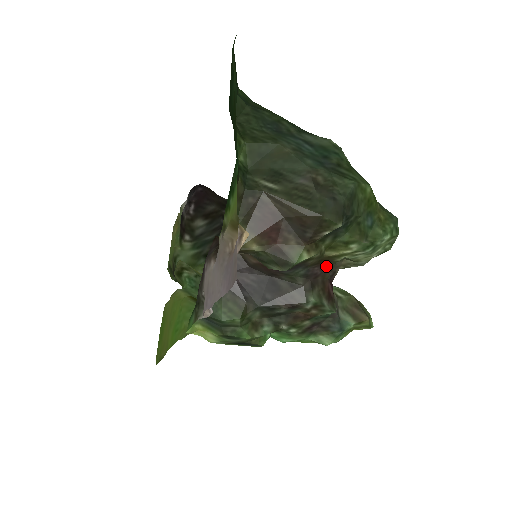
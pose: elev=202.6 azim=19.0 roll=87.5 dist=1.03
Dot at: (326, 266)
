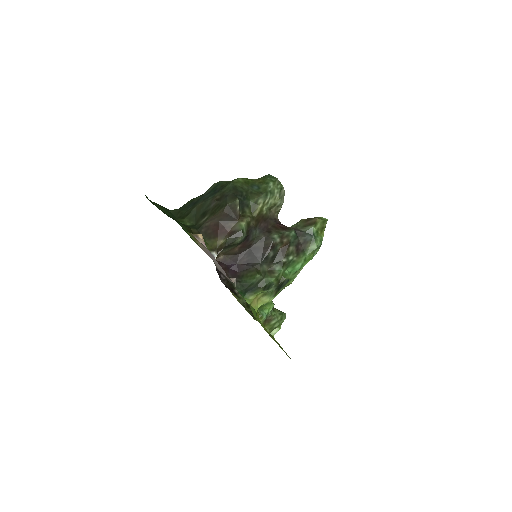
Dot at: (266, 220)
